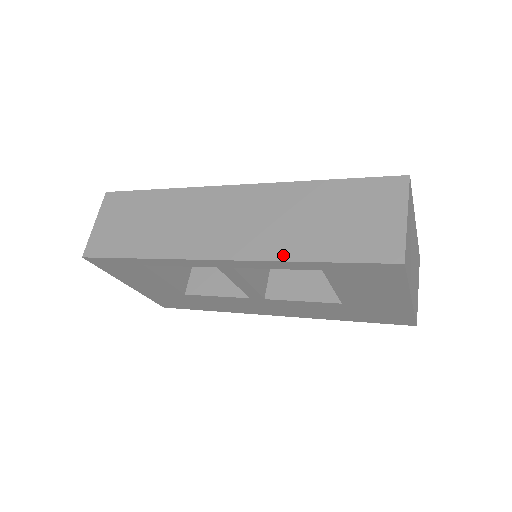
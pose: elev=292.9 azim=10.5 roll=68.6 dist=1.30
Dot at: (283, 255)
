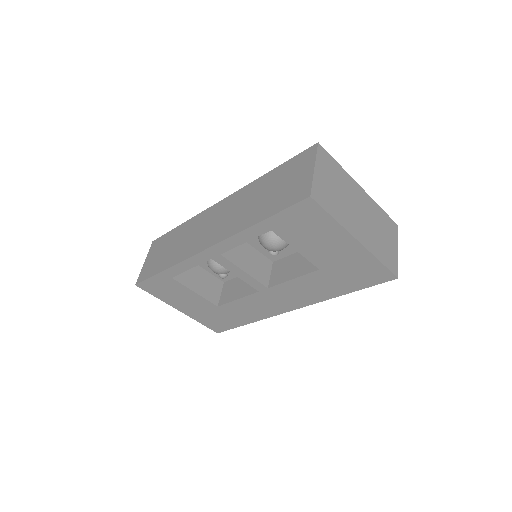
Dot at: (242, 227)
